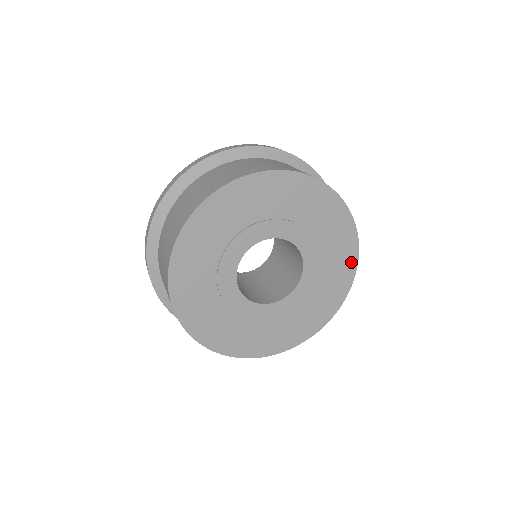
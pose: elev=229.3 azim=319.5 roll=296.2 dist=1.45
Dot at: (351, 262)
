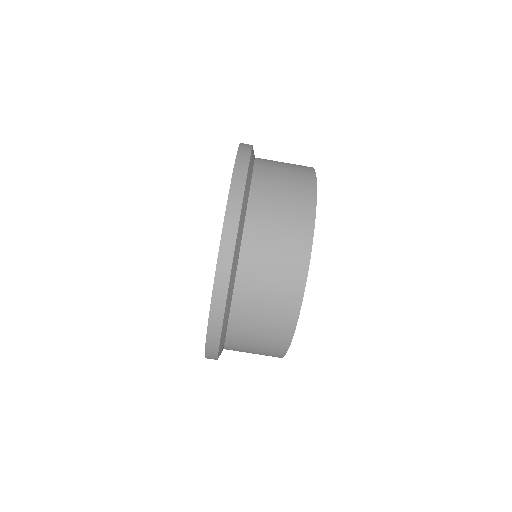
Dot at: occluded
